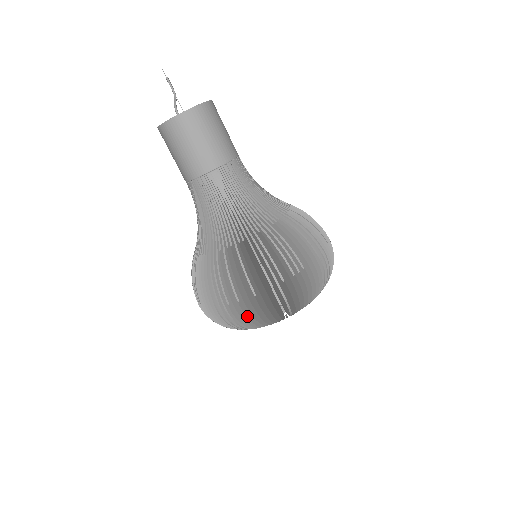
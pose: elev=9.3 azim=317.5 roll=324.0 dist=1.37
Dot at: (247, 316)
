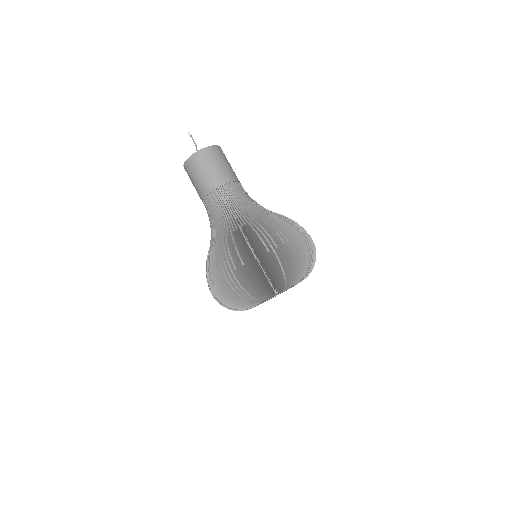
Dot at: (251, 279)
